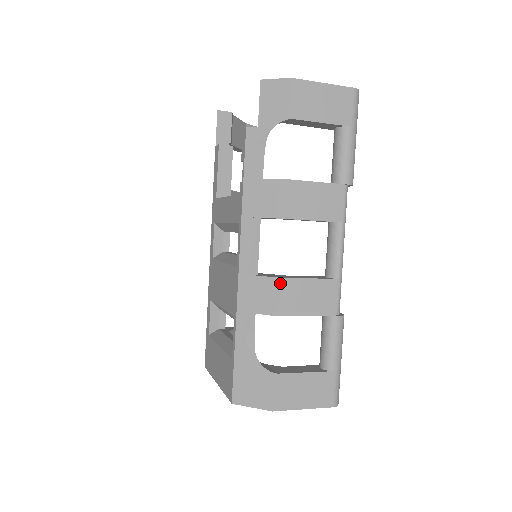
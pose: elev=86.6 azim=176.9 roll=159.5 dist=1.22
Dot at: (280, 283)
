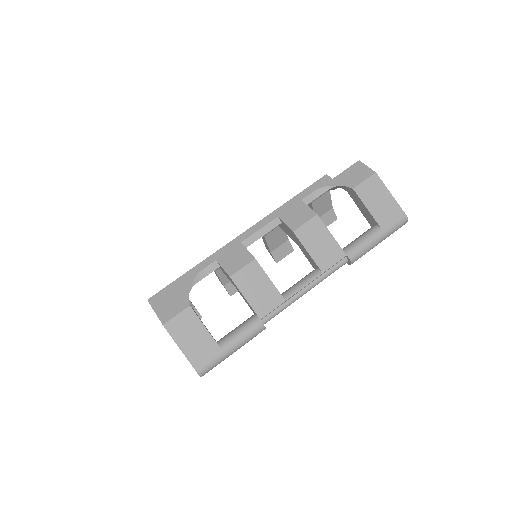
Dot at: (252, 261)
